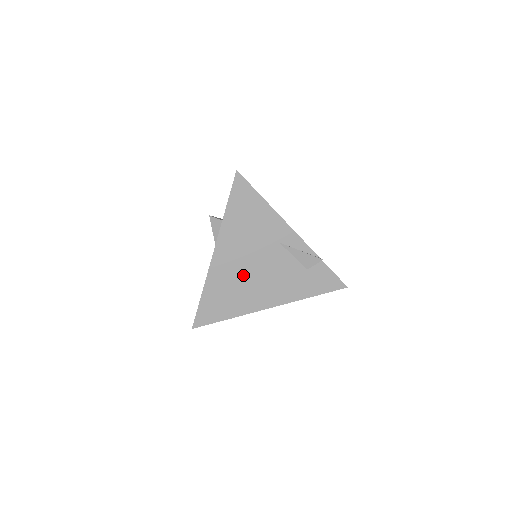
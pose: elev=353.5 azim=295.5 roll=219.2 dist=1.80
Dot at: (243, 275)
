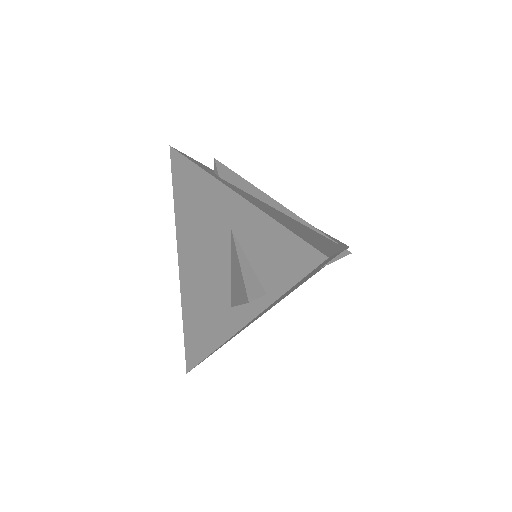
Dot at: occluded
